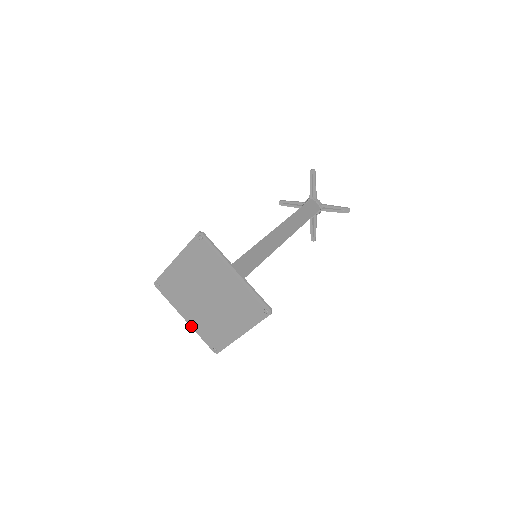
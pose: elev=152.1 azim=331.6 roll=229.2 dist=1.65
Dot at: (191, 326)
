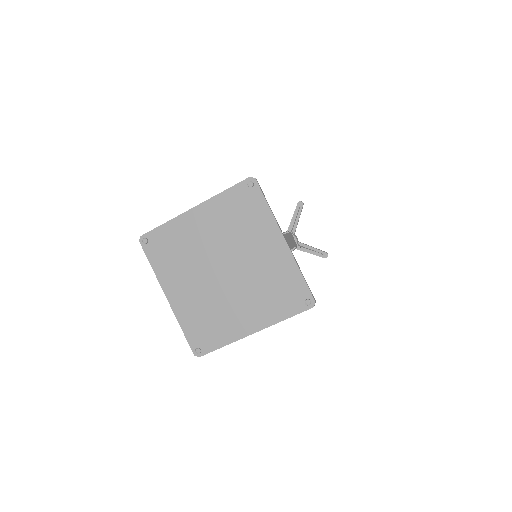
Dot at: (173, 310)
